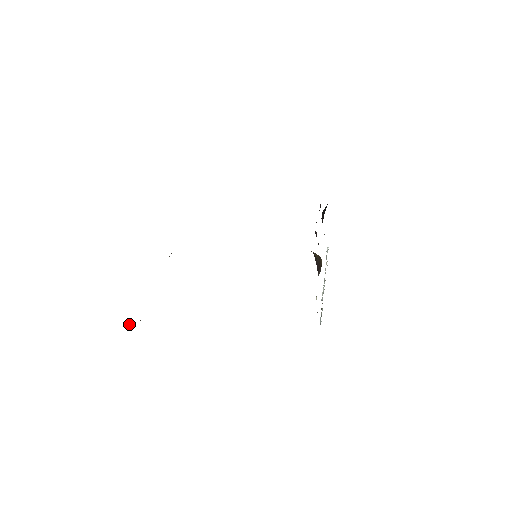
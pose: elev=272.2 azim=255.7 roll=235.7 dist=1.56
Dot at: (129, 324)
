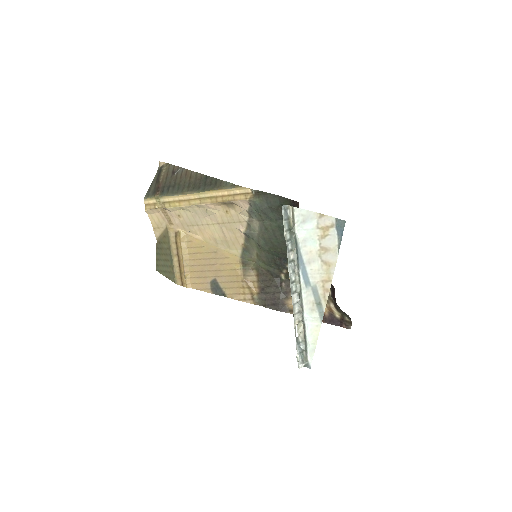
Dot at: (165, 170)
